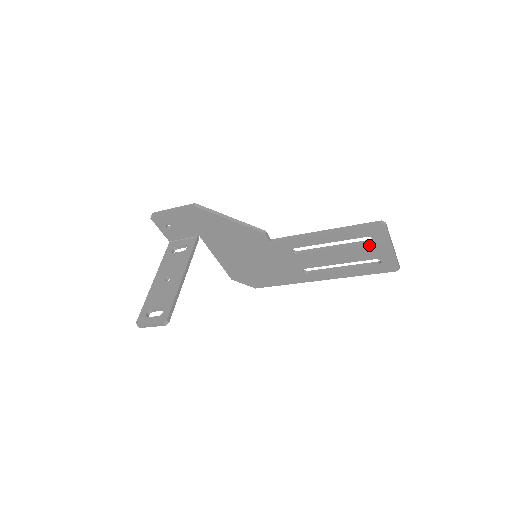
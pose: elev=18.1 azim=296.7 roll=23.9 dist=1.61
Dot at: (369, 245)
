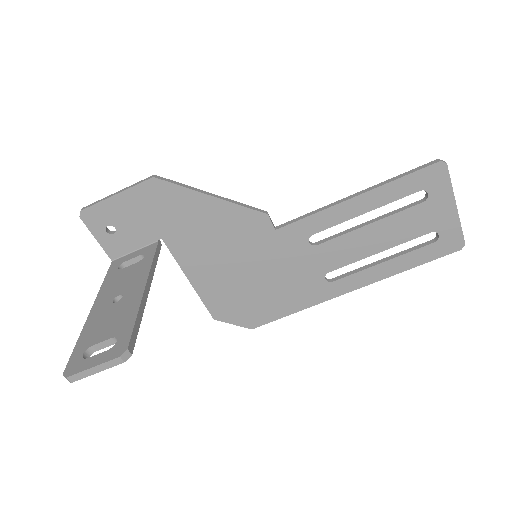
Dot at: (422, 207)
